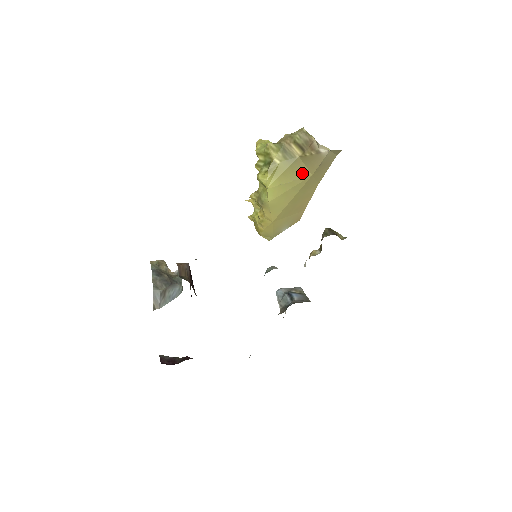
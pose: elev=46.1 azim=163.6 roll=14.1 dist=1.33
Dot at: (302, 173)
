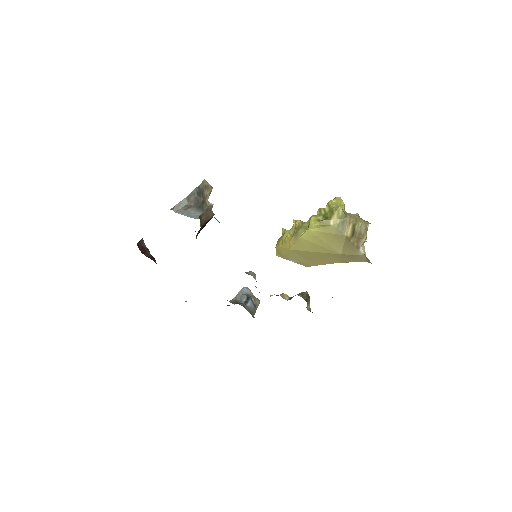
Dot at: (337, 246)
